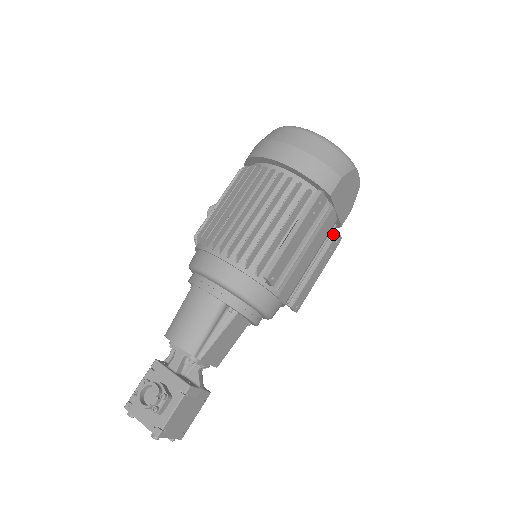
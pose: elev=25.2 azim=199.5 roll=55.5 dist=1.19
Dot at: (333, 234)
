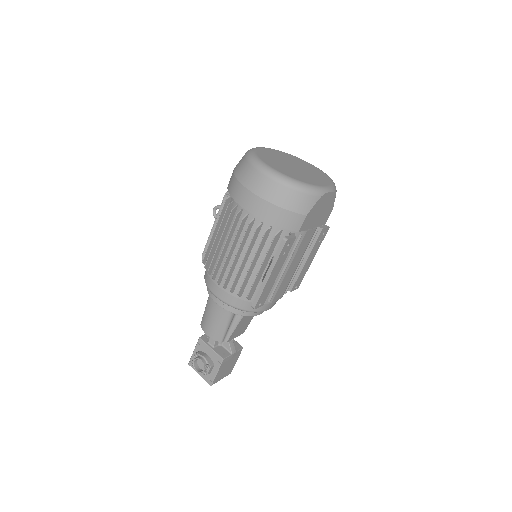
Dot at: (318, 232)
